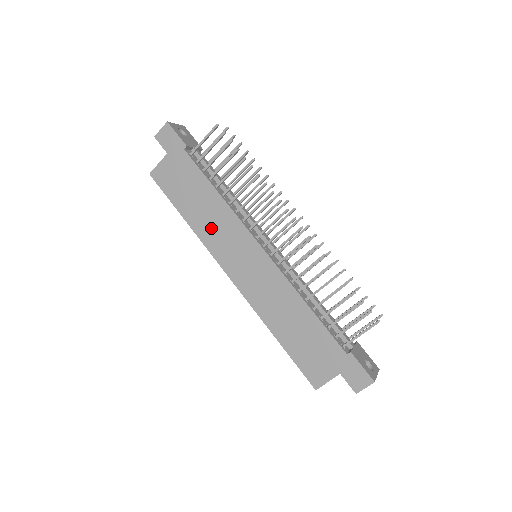
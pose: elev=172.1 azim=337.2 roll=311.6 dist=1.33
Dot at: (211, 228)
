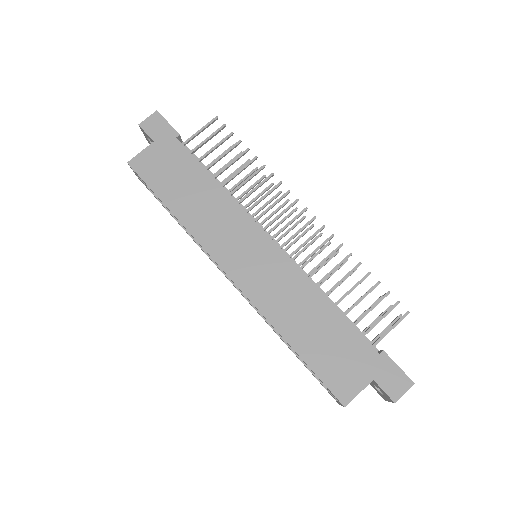
Dot at: (206, 220)
